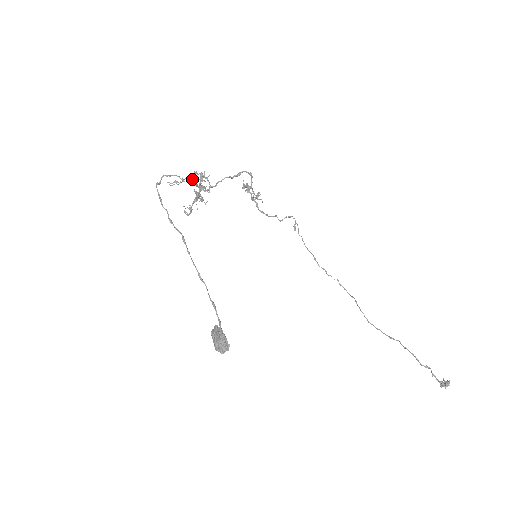
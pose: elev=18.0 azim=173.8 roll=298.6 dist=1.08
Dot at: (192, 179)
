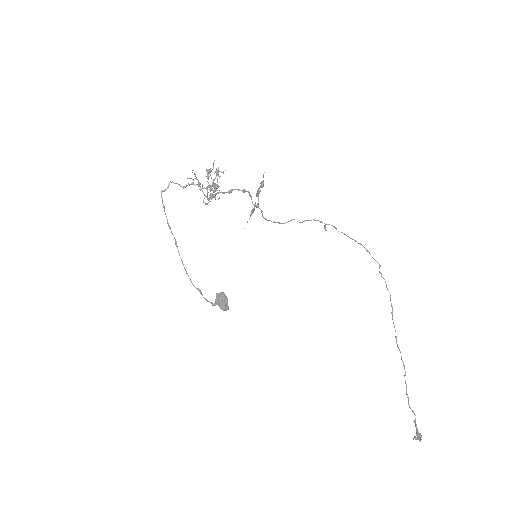
Dot at: (198, 182)
